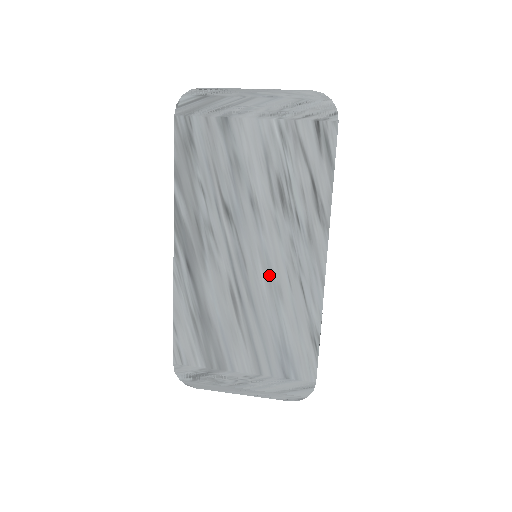
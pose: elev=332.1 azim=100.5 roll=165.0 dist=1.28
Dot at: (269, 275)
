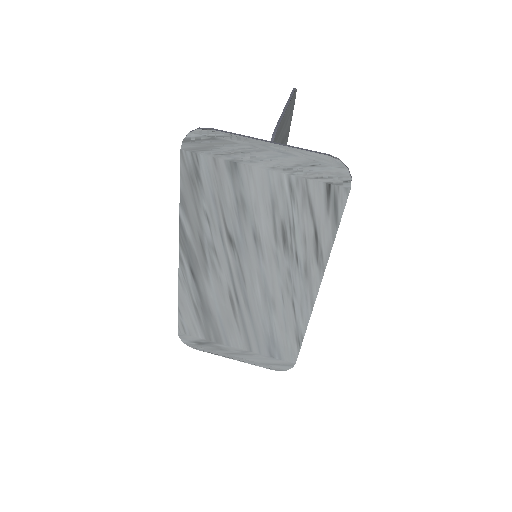
Dot at: (265, 292)
